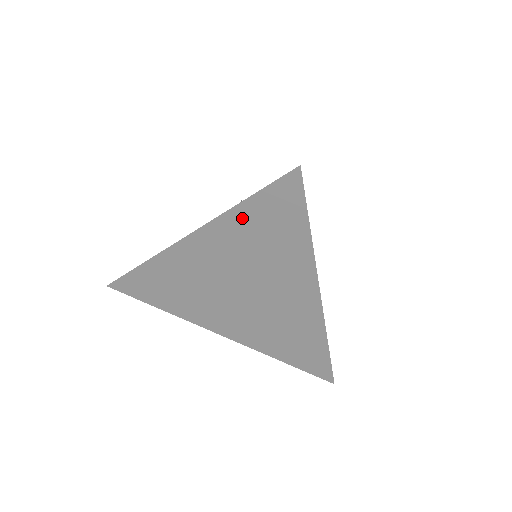
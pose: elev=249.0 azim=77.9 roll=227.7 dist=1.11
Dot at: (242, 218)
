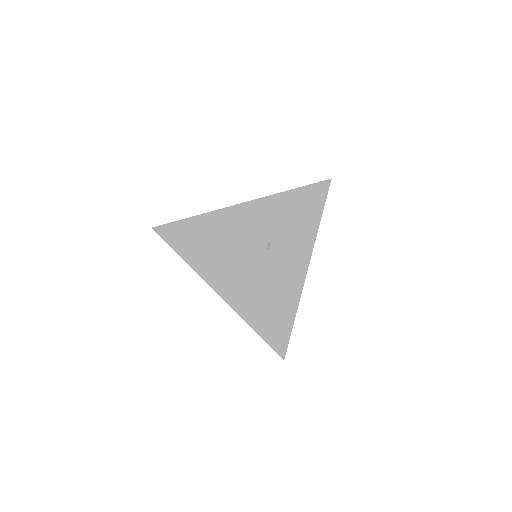
Dot at: occluded
